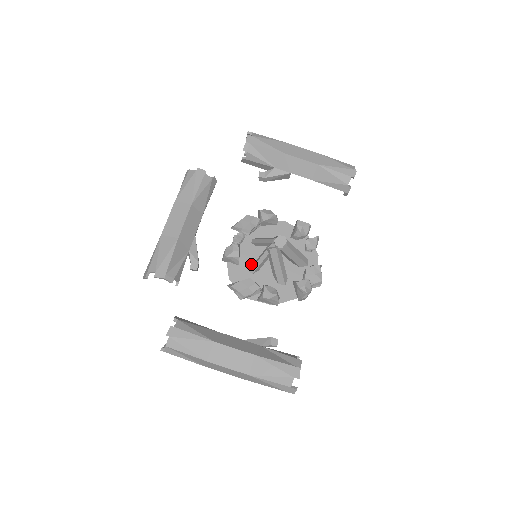
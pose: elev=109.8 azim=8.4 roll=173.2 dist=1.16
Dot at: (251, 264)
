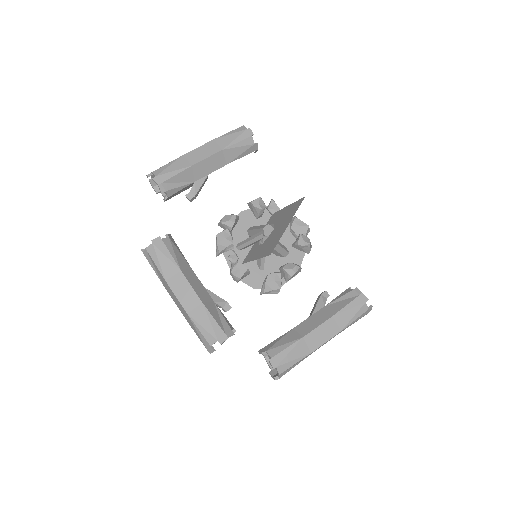
Dot at: (255, 264)
